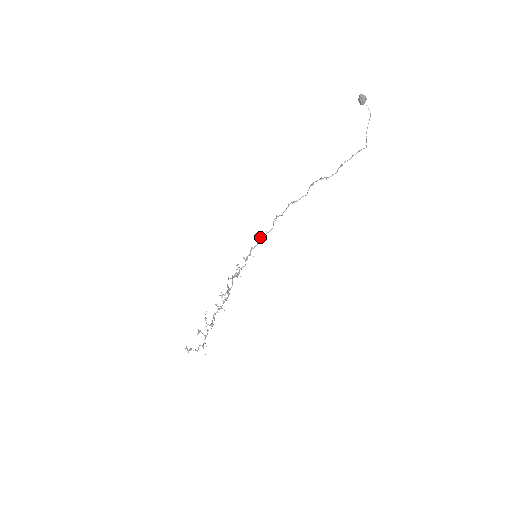
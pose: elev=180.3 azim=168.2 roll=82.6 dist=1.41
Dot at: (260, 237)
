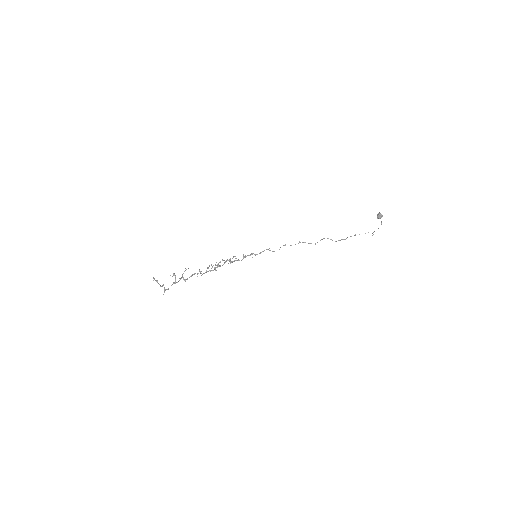
Dot at: occluded
